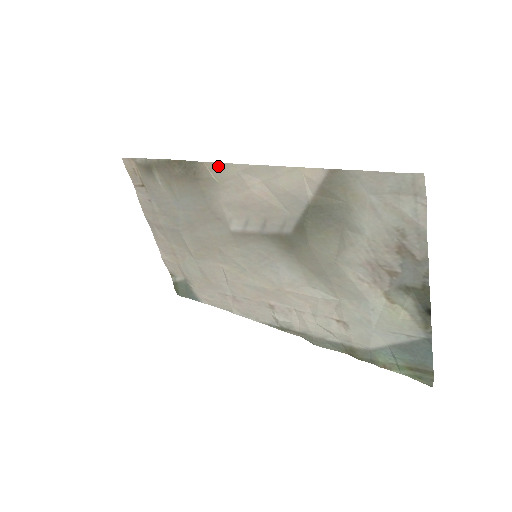
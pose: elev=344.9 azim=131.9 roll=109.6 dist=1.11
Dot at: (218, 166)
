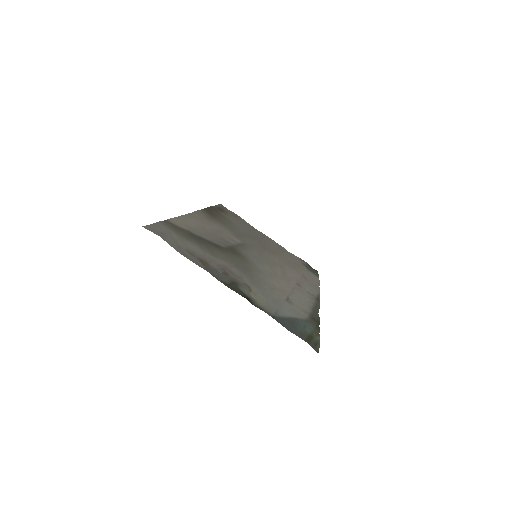
Dot at: (199, 212)
